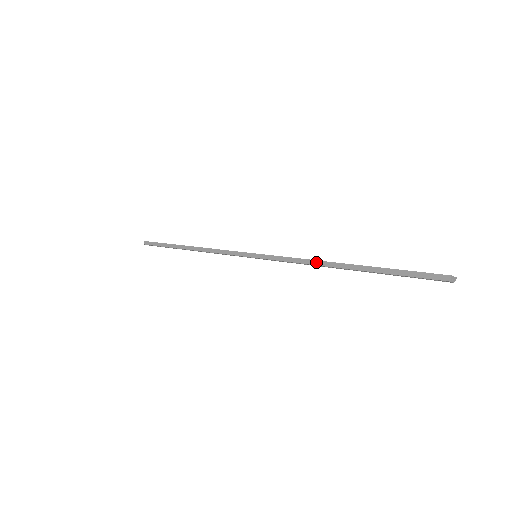
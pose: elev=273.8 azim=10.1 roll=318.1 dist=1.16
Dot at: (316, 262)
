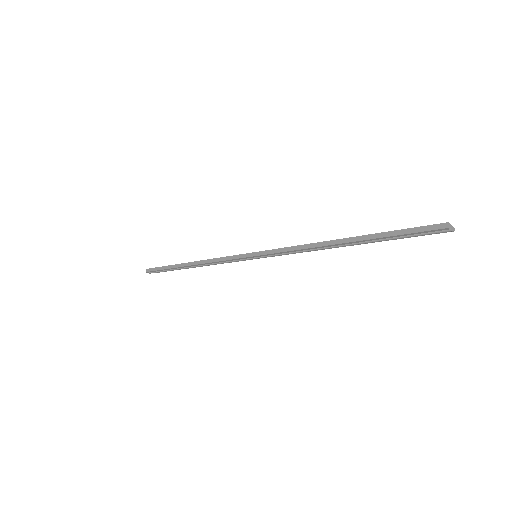
Dot at: (315, 244)
